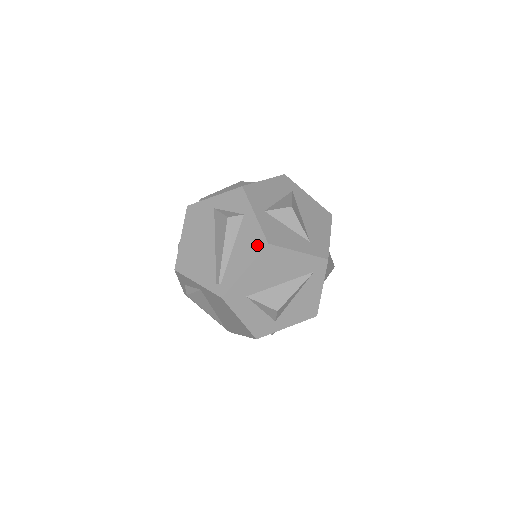
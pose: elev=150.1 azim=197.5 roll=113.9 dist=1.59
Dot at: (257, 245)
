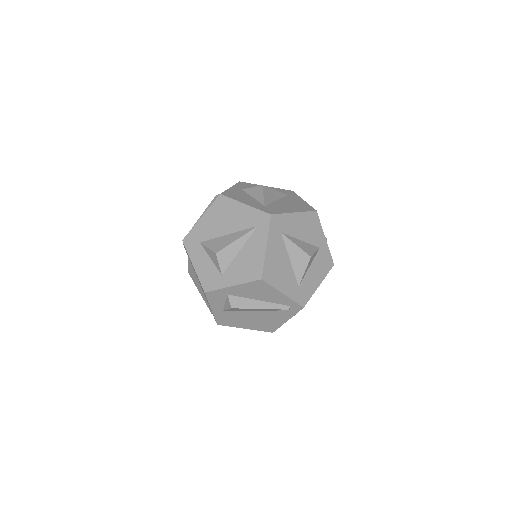
Dot at: occluded
